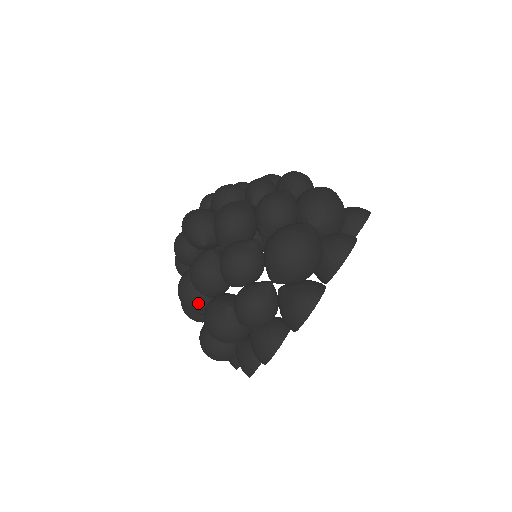
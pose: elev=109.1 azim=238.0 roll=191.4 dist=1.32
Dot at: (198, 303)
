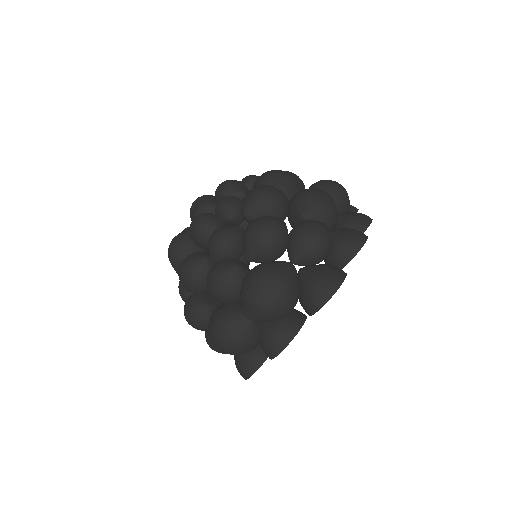
Dot at: occluded
